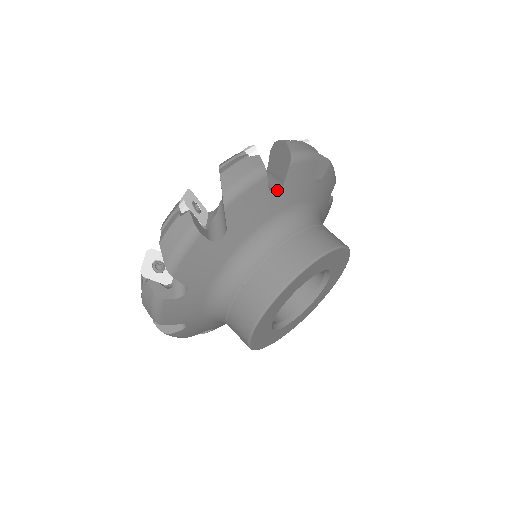
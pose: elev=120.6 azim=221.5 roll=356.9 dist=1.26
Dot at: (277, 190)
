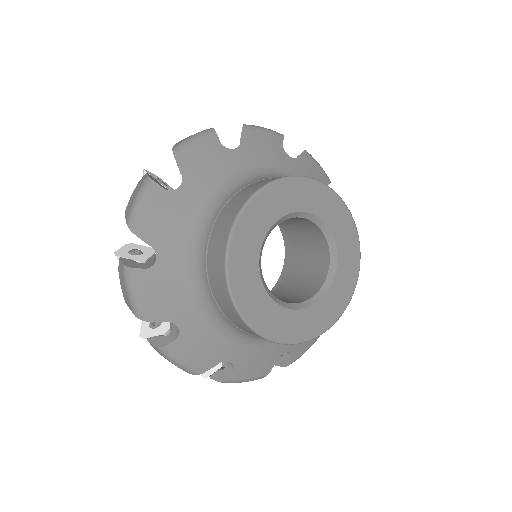
Dot at: (235, 150)
